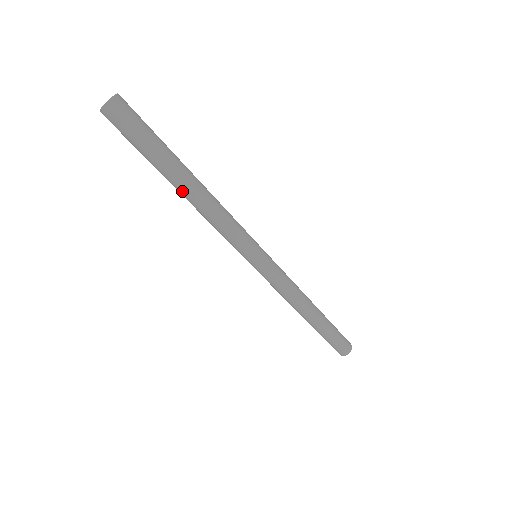
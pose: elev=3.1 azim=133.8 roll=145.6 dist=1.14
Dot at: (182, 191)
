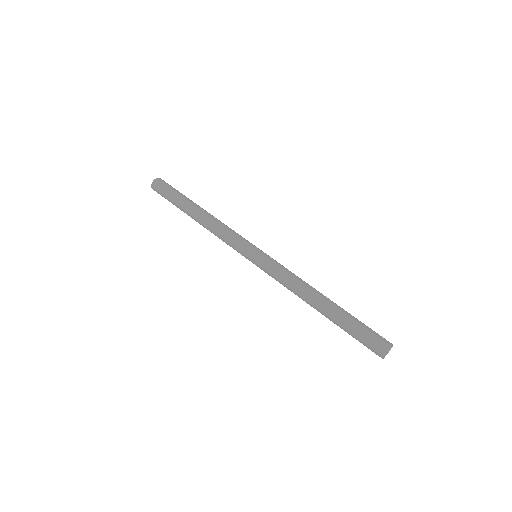
Dot at: (194, 216)
